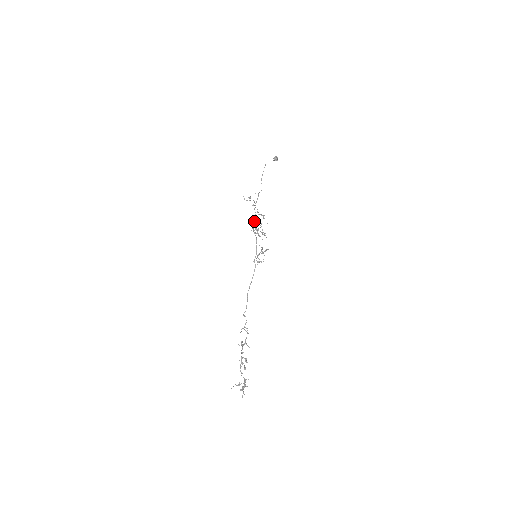
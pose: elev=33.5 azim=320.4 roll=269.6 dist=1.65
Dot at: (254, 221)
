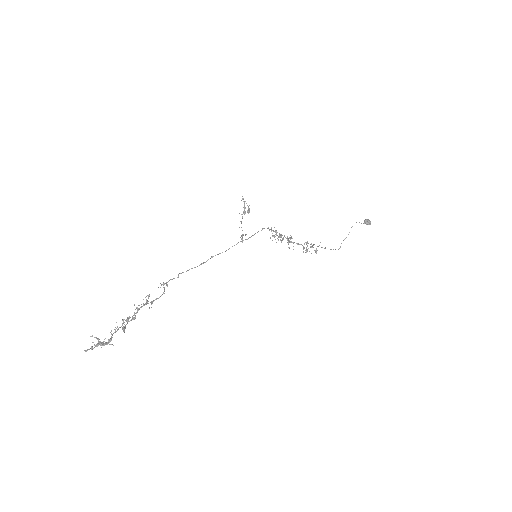
Dot at: (287, 238)
